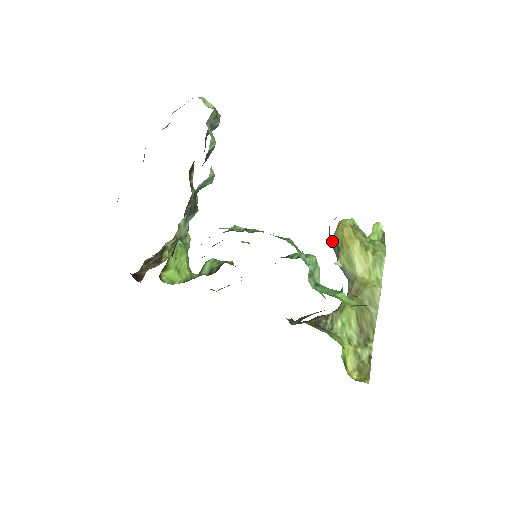
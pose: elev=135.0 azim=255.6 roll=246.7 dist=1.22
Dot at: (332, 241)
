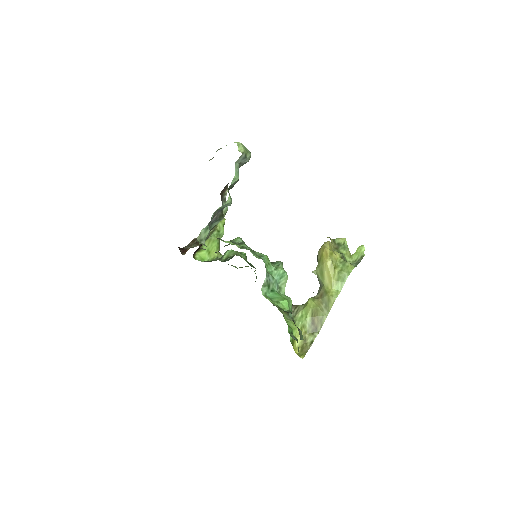
Dot at: (317, 255)
